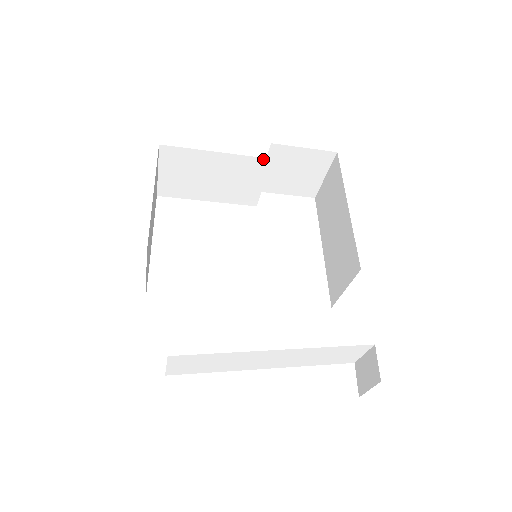
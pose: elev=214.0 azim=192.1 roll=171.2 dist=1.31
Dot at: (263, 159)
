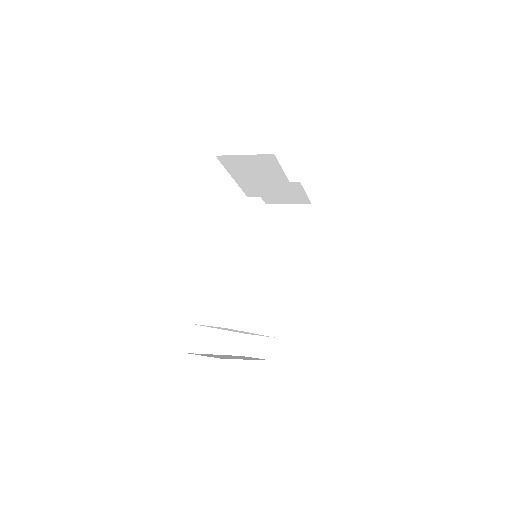
Dot at: (295, 194)
